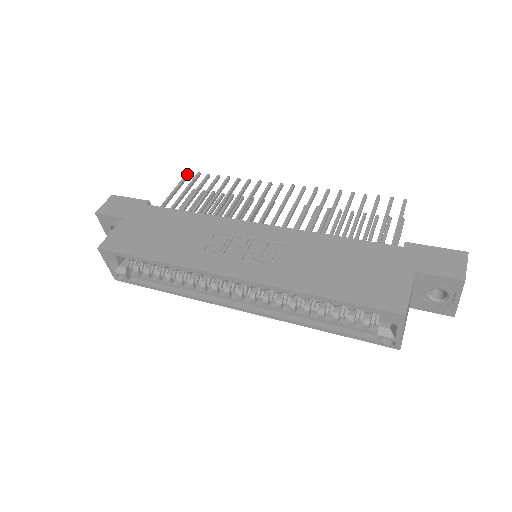
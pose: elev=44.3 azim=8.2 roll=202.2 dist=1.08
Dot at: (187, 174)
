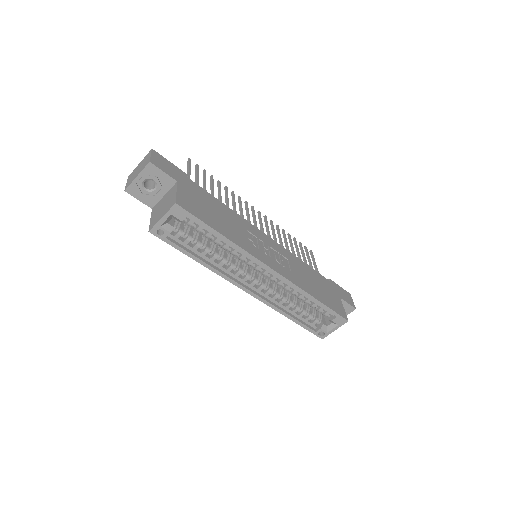
Dot at: (190, 160)
